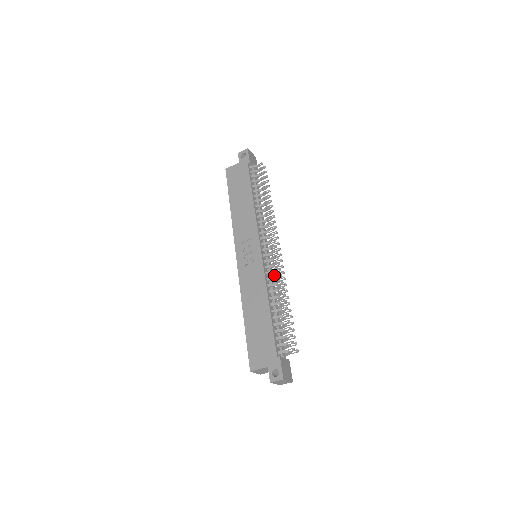
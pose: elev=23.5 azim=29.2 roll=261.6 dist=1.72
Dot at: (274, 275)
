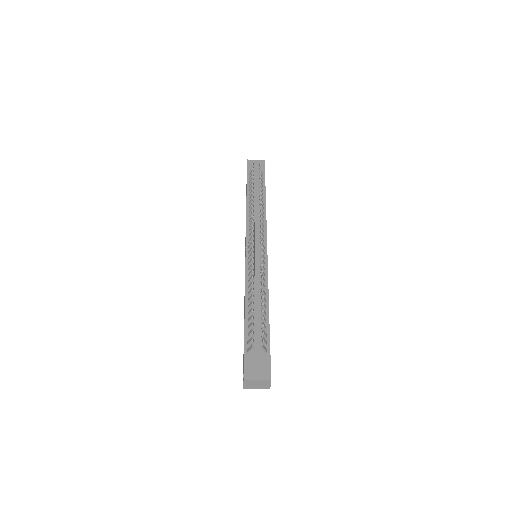
Dot at: occluded
